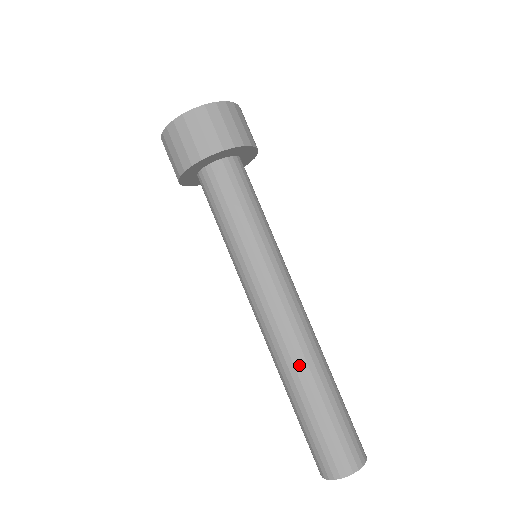
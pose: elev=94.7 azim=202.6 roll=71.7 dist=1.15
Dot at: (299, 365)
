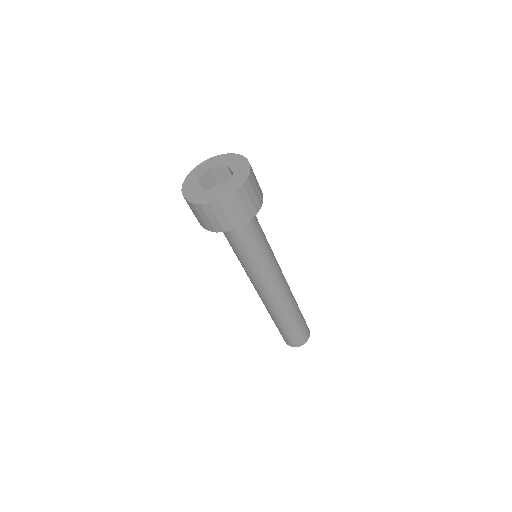
Dot at: (281, 312)
